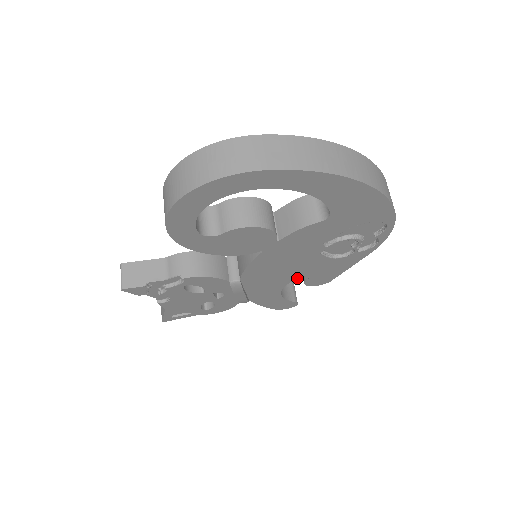
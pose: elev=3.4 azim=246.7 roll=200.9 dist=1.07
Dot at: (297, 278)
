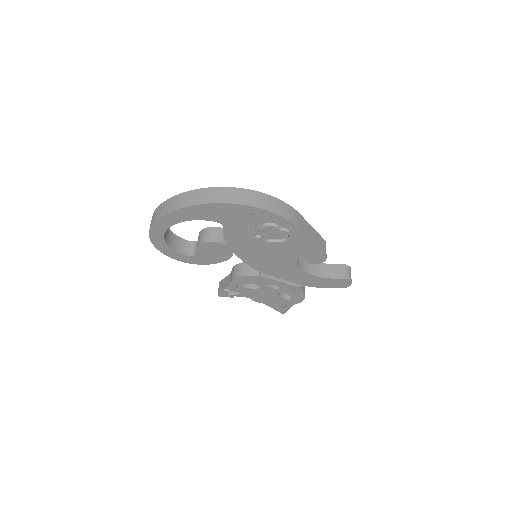
Dot at: (295, 261)
